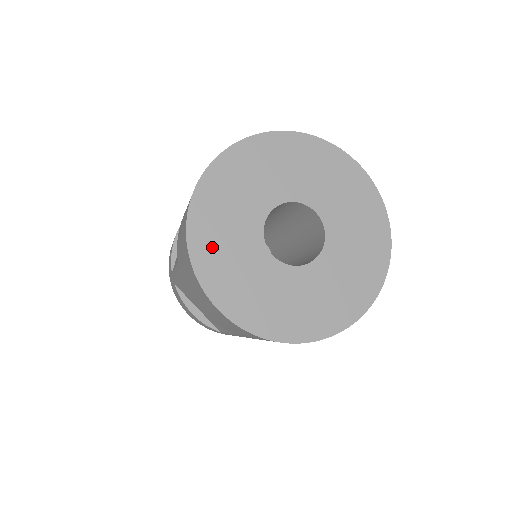
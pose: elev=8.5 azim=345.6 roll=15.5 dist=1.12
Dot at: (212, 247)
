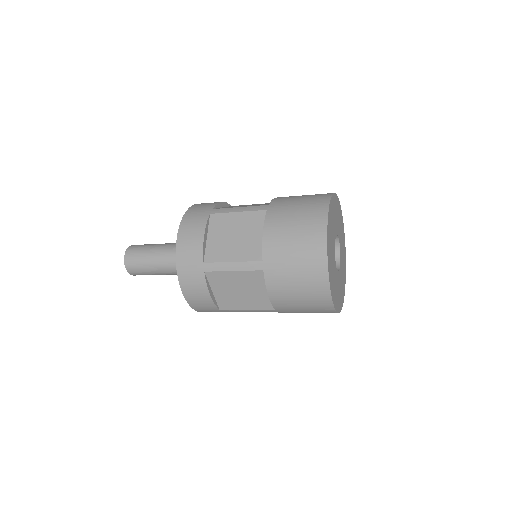
Dot at: (330, 259)
